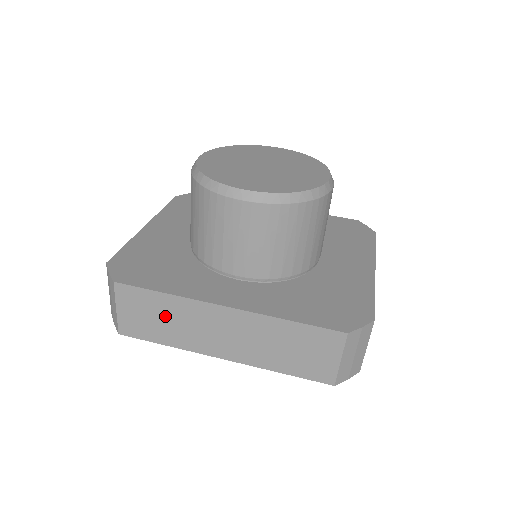
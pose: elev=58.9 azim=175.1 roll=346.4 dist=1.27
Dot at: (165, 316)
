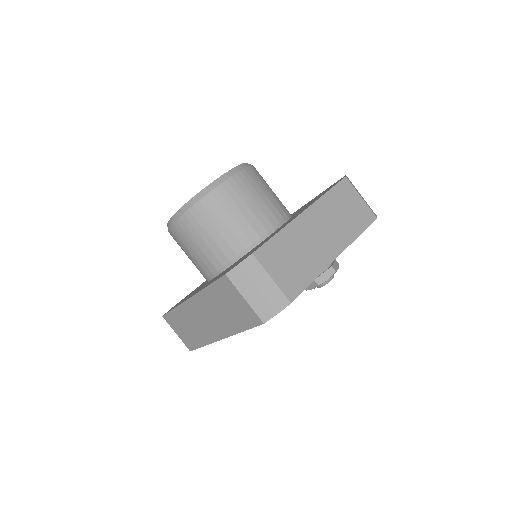
Dot at: (186, 325)
